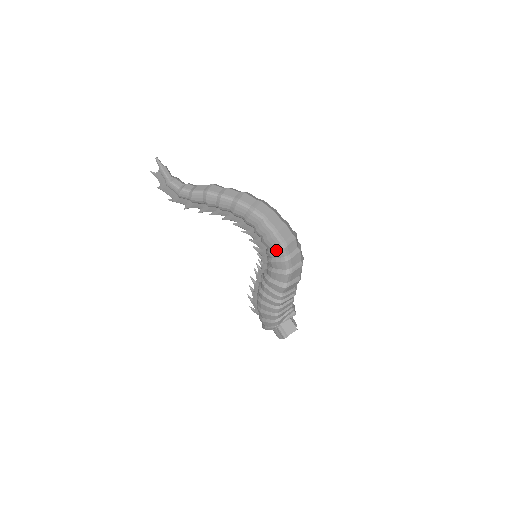
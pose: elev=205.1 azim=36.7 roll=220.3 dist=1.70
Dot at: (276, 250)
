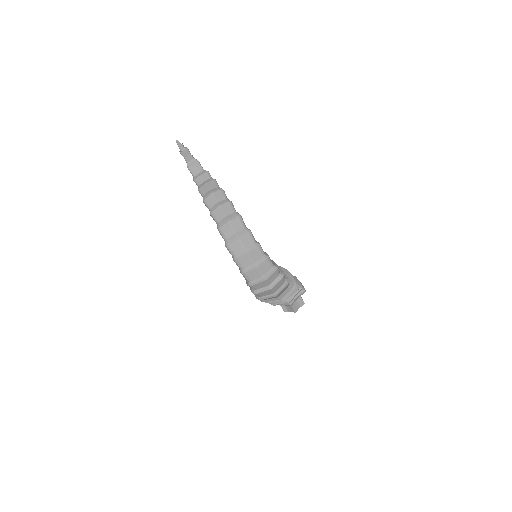
Dot at: (246, 281)
